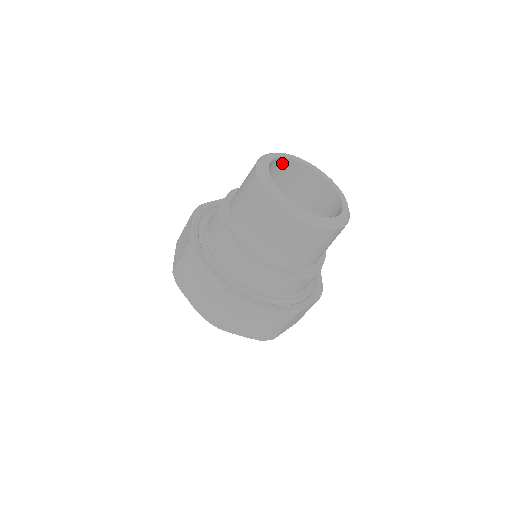
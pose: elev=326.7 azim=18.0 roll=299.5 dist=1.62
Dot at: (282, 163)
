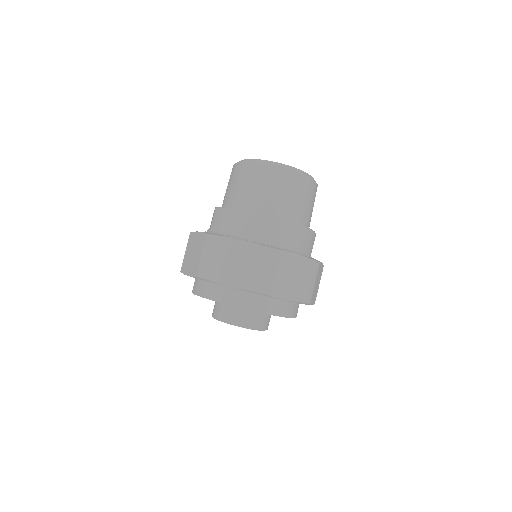
Dot at: occluded
